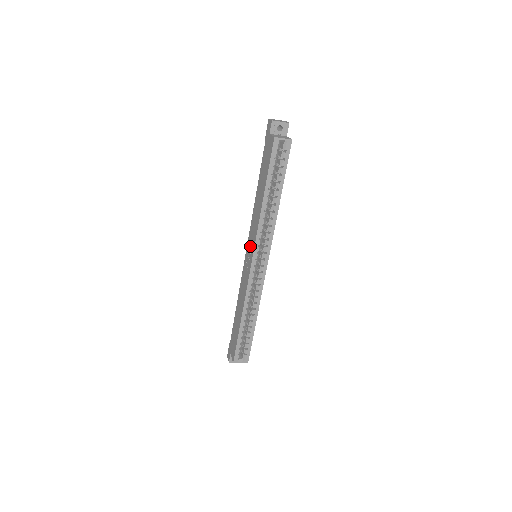
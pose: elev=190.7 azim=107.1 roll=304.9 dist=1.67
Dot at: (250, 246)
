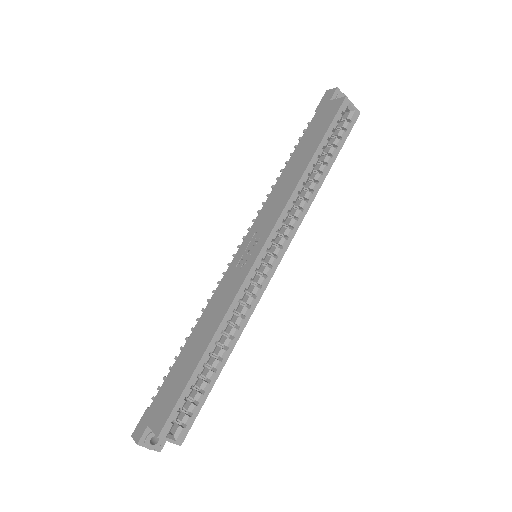
Dot at: (256, 235)
